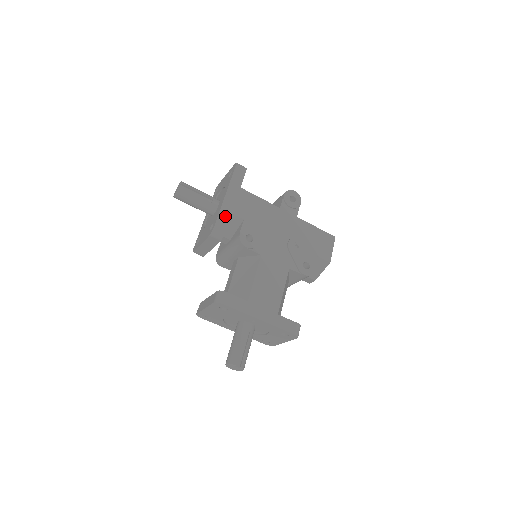
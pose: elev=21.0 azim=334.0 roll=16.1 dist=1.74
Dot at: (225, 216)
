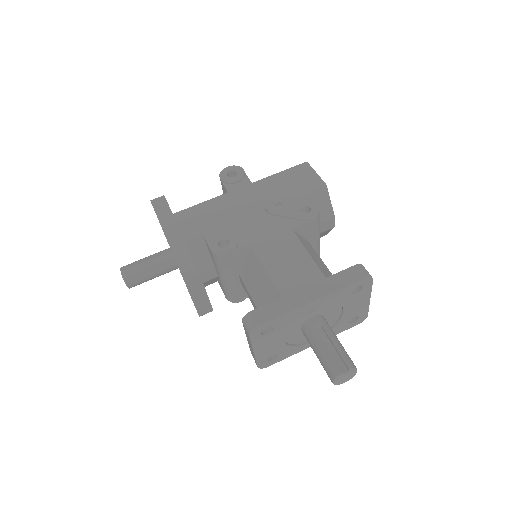
Dot at: (181, 250)
